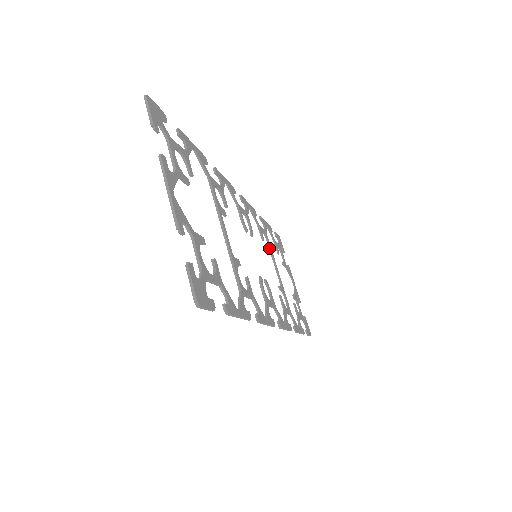
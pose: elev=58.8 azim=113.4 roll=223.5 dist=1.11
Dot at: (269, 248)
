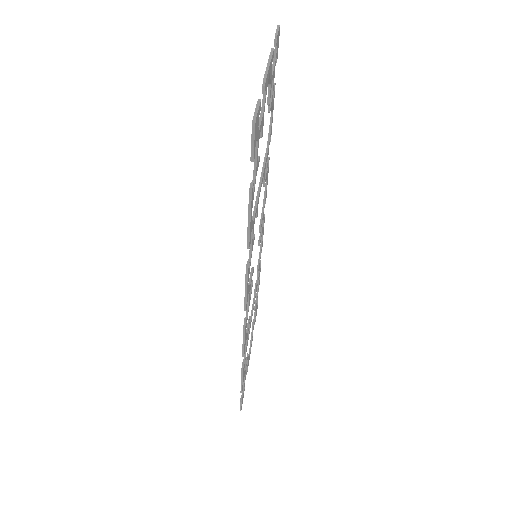
Dot at: occluded
